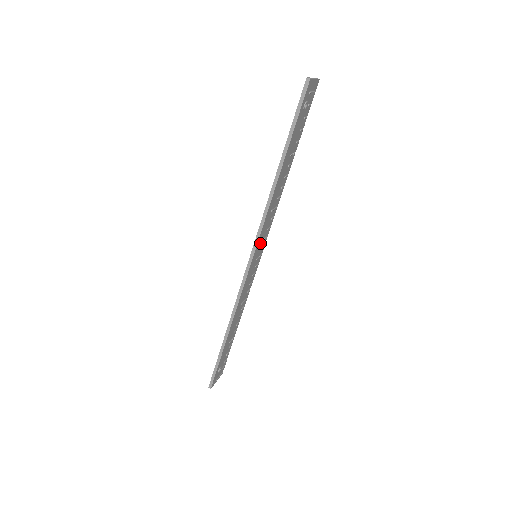
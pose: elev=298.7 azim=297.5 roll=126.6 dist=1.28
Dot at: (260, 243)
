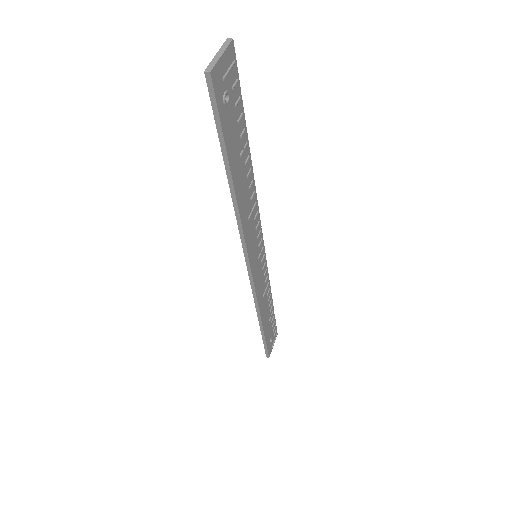
Dot at: (253, 248)
